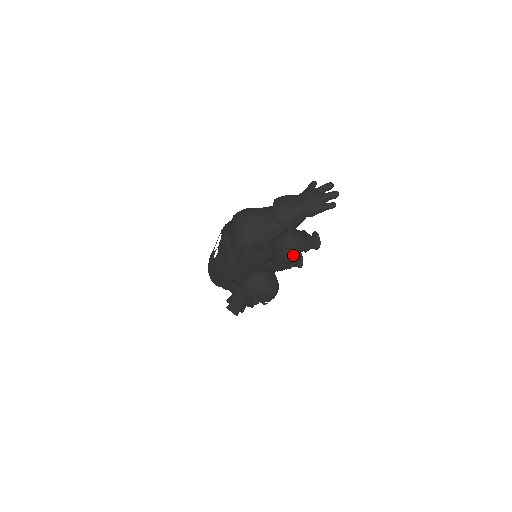
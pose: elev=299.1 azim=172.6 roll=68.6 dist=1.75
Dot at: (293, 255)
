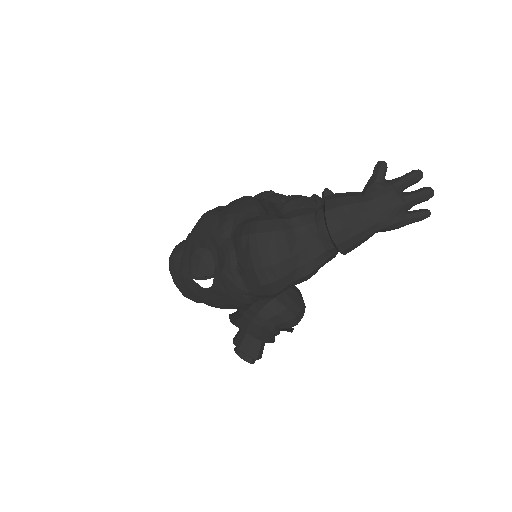
Dot at: occluded
